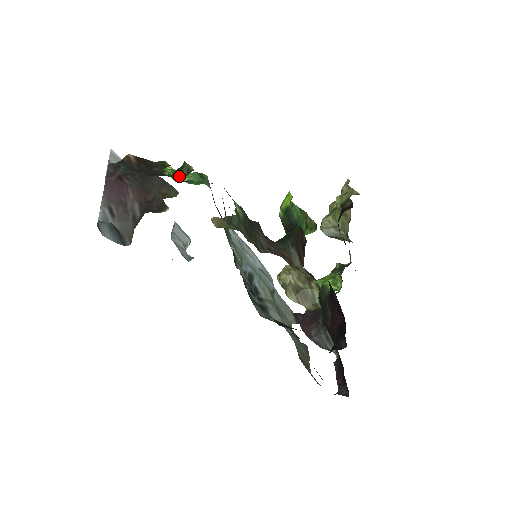
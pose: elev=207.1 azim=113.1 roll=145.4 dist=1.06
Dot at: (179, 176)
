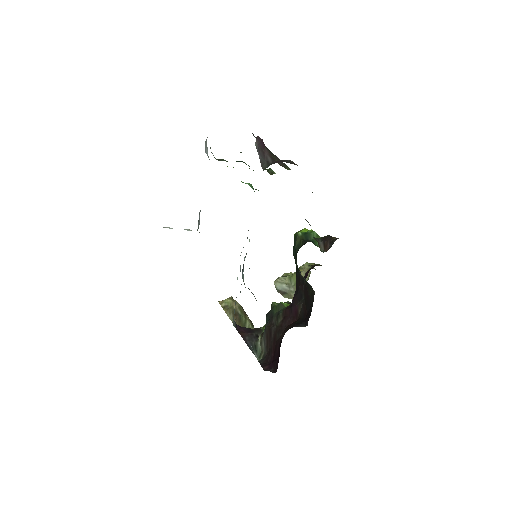
Dot at: occluded
